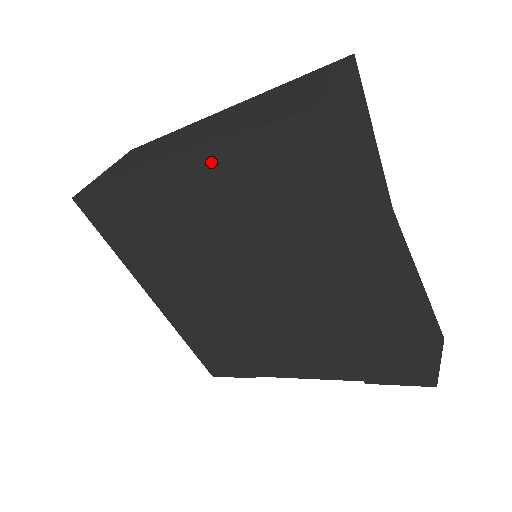
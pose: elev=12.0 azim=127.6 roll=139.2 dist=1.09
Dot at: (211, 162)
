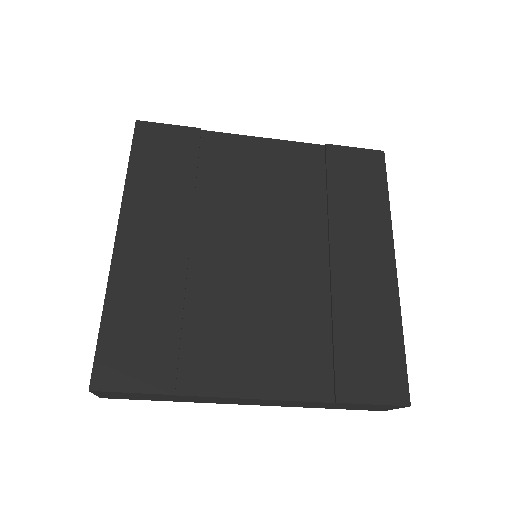
Dot at: (300, 151)
